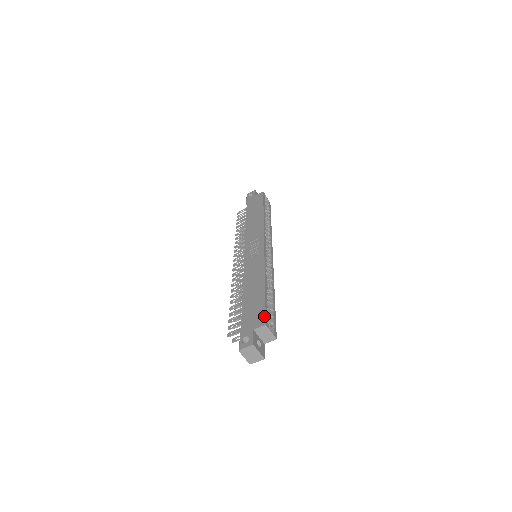
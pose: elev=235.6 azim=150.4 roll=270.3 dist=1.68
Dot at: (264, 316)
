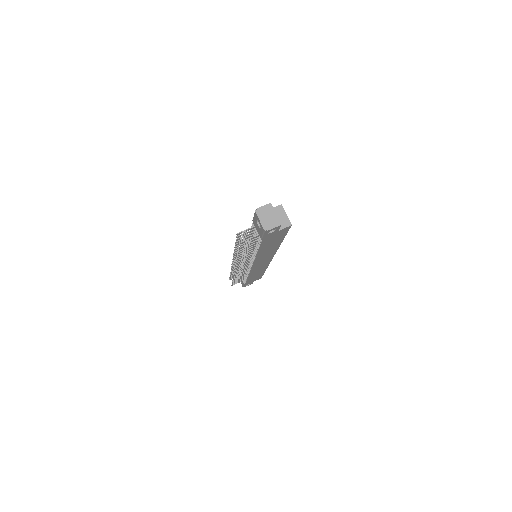
Dot at: occluded
